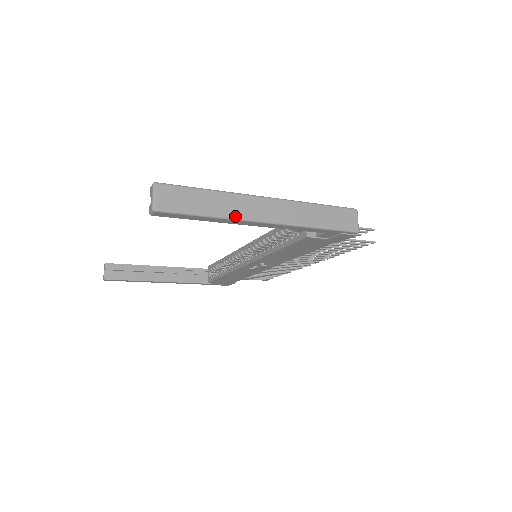
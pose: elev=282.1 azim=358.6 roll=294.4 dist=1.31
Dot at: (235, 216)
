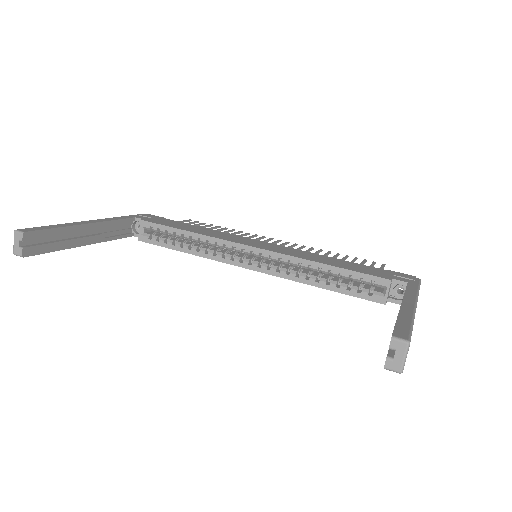
Dot at: occluded
